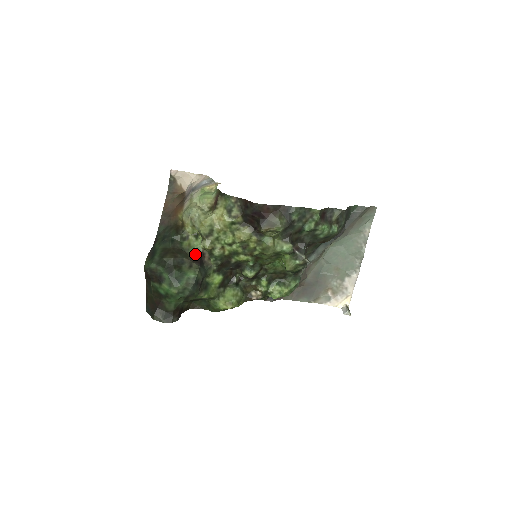
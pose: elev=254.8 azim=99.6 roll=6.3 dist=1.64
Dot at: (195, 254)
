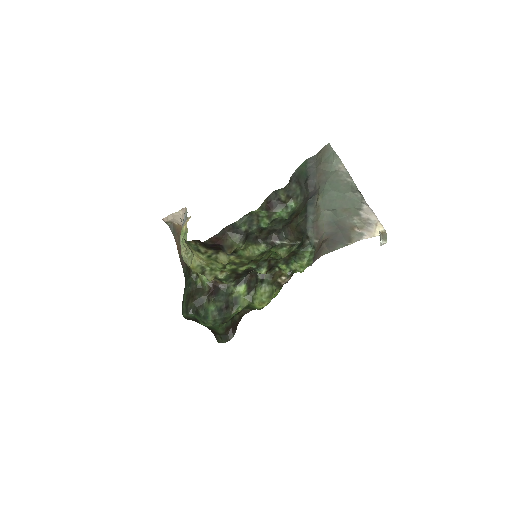
Dot at: (208, 287)
